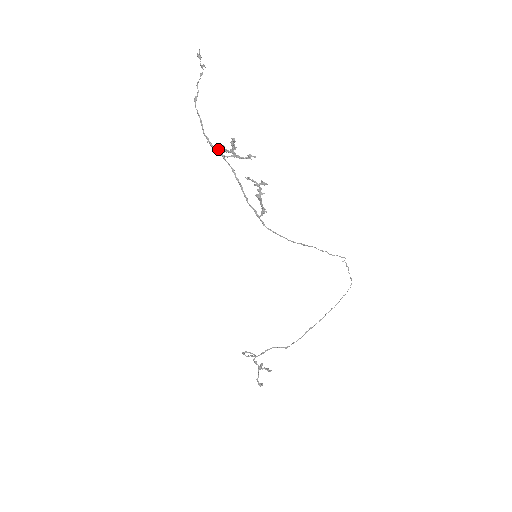
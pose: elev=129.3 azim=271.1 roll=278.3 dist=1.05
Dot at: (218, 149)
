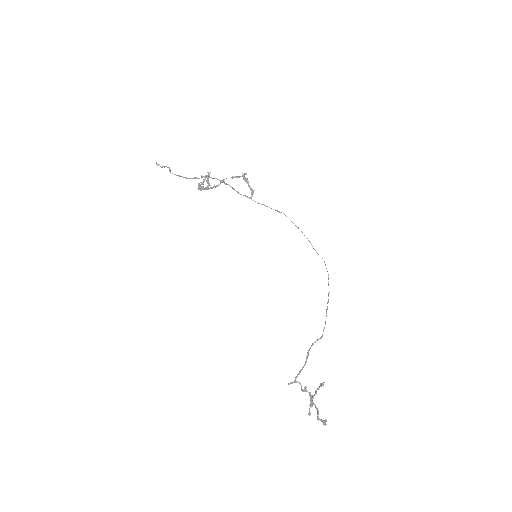
Dot at: (198, 188)
